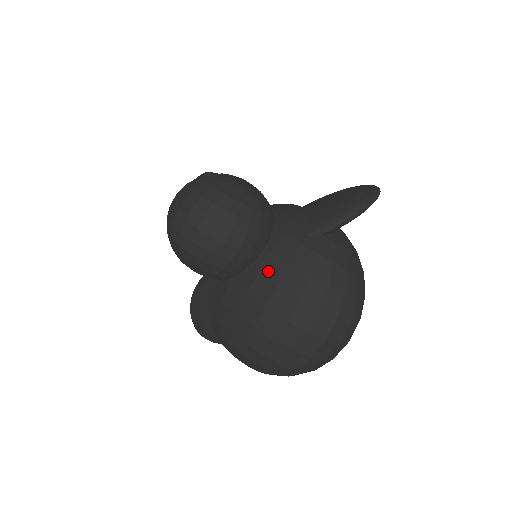
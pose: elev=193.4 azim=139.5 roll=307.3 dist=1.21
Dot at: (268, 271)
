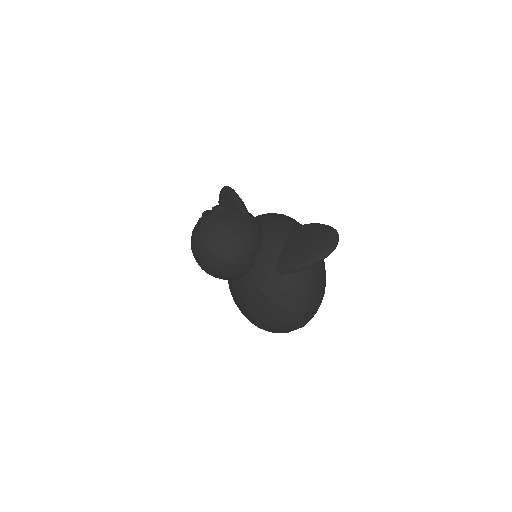
Dot at: (248, 288)
